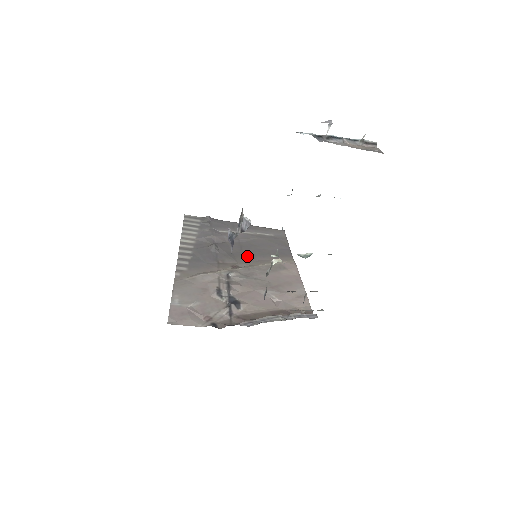
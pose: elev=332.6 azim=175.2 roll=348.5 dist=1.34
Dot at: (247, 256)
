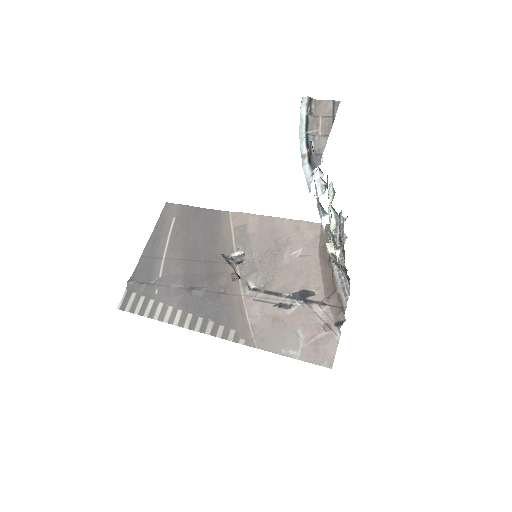
Dot at: (215, 259)
